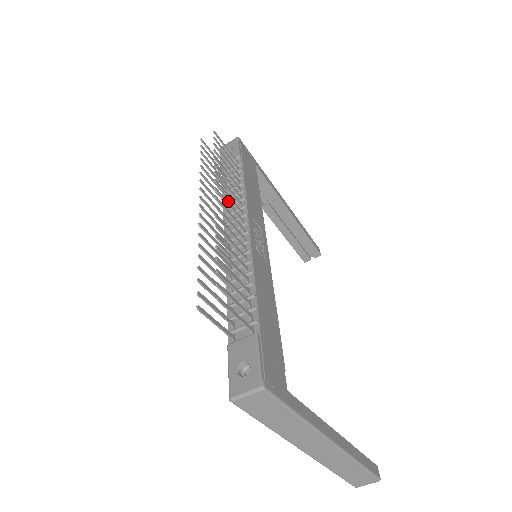
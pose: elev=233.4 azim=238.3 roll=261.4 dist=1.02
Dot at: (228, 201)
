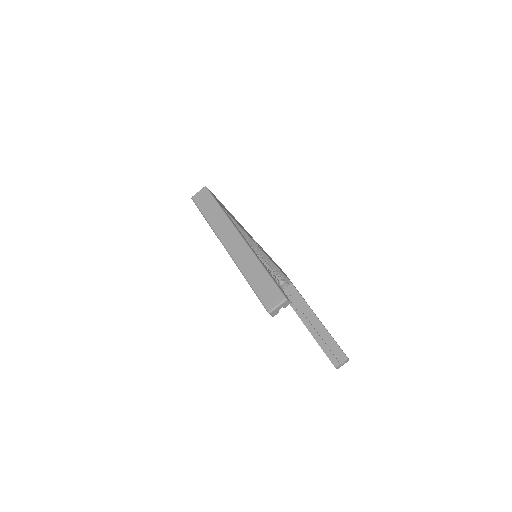
Dot at: occluded
